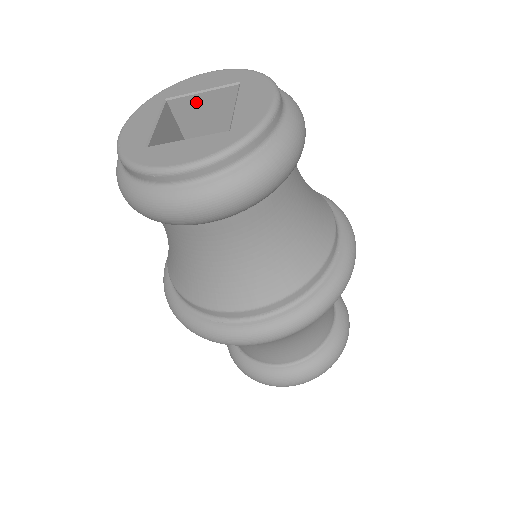
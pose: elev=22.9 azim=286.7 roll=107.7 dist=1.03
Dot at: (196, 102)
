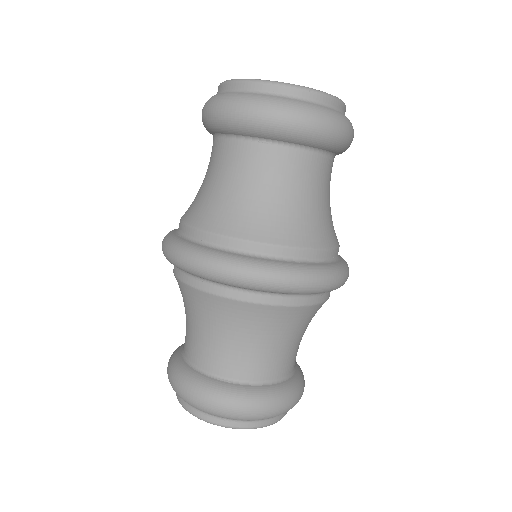
Dot at: occluded
